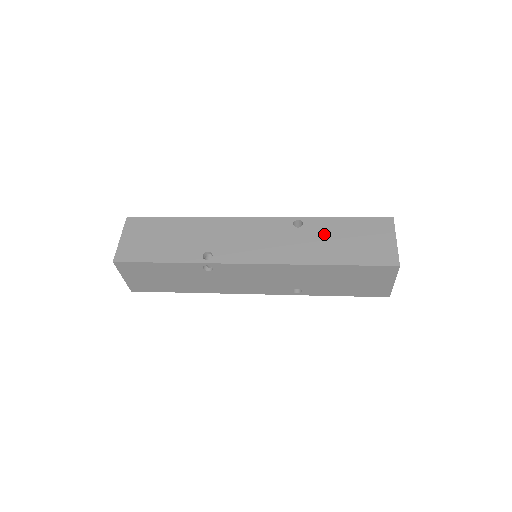
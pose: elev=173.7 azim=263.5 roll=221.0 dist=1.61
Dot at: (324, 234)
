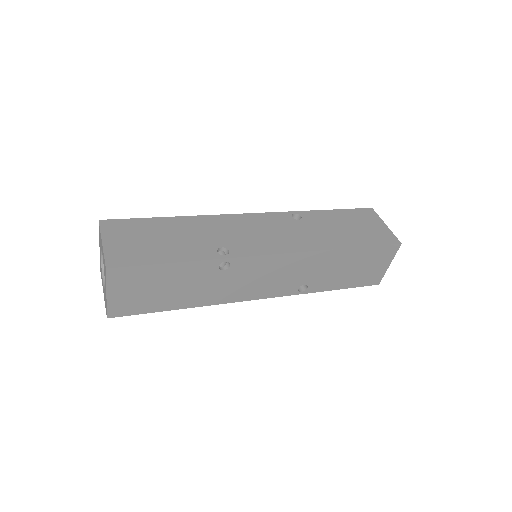
Dot at: (325, 224)
